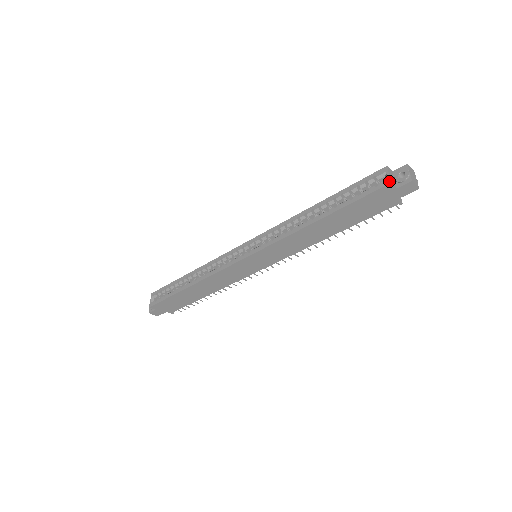
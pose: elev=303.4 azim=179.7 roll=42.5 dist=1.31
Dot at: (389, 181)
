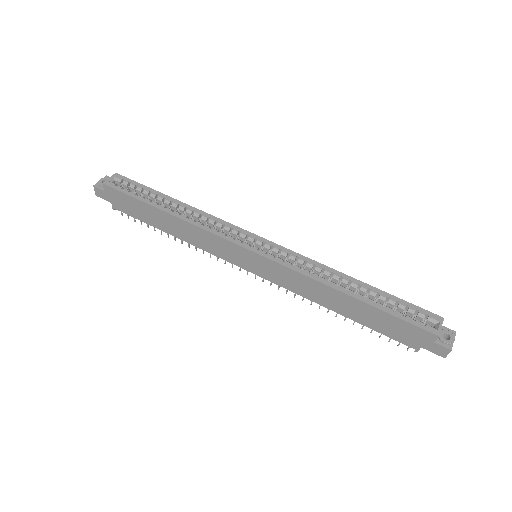
Dot at: (438, 333)
